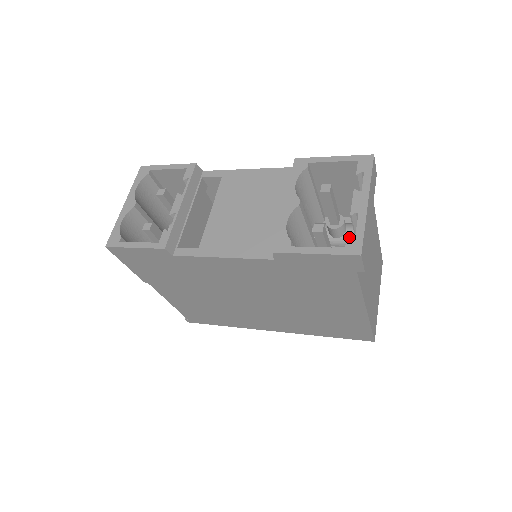
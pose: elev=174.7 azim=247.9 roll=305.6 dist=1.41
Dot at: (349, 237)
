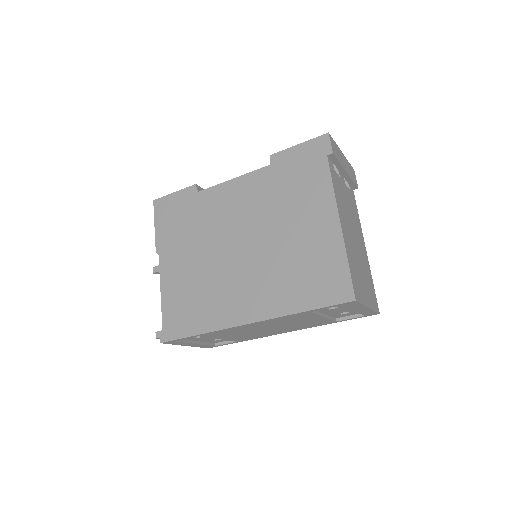
Dot at: occluded
